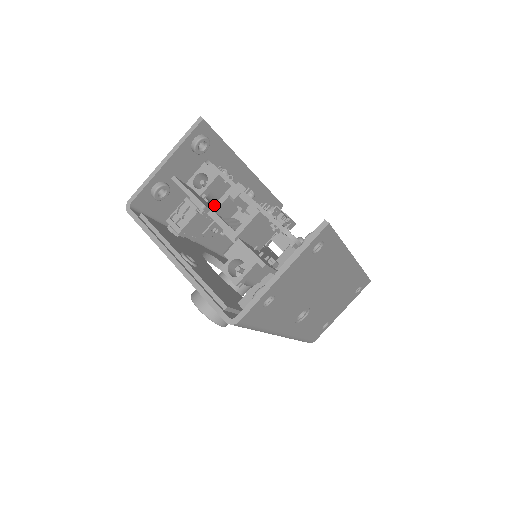
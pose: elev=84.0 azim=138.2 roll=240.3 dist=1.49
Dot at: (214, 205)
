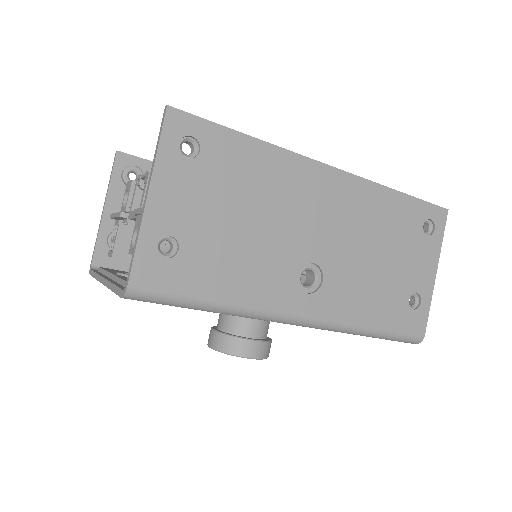
Dot at: occluded
